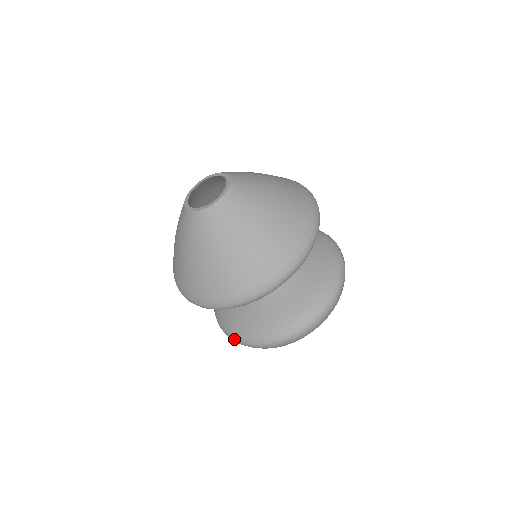
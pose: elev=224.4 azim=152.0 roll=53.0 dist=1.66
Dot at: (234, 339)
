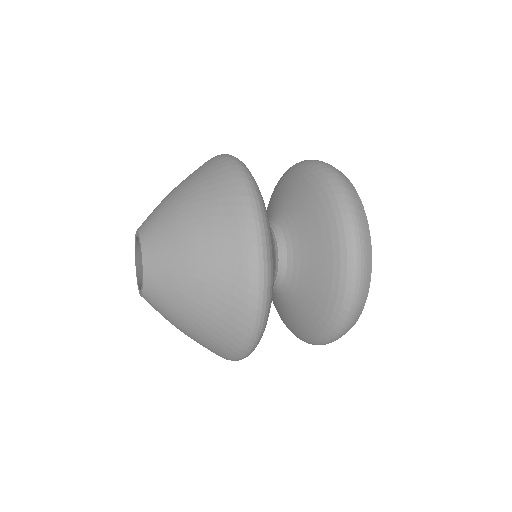
Dot at: occluded
